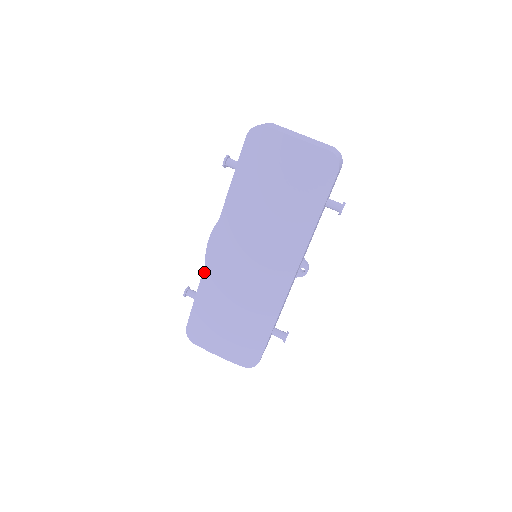
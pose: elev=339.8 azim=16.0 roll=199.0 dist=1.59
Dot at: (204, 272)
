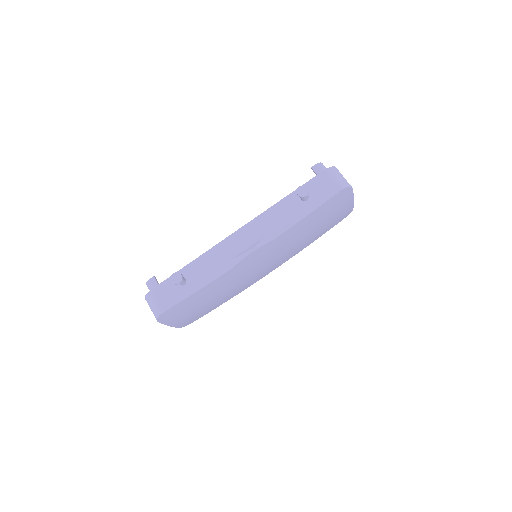
Dot at: (226, 274)
